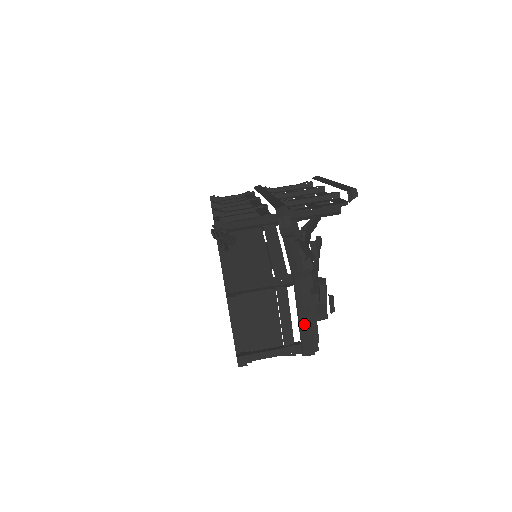
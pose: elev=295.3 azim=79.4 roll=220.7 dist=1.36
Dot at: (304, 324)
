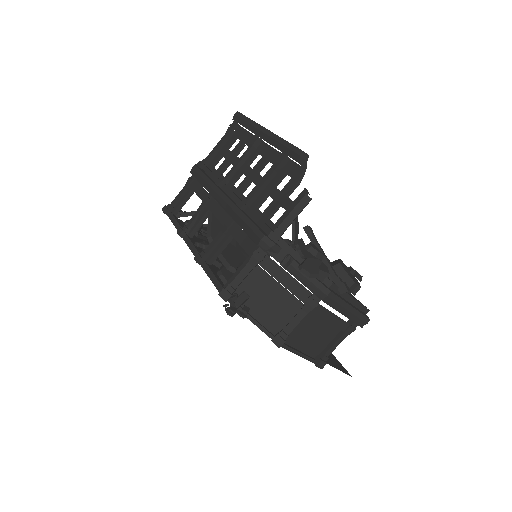
Dot at: (350, 314)
